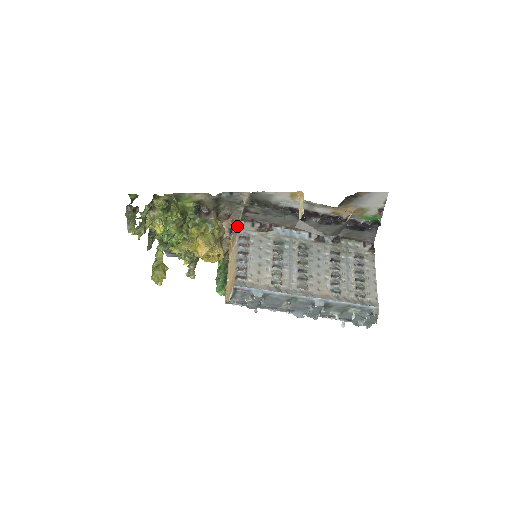
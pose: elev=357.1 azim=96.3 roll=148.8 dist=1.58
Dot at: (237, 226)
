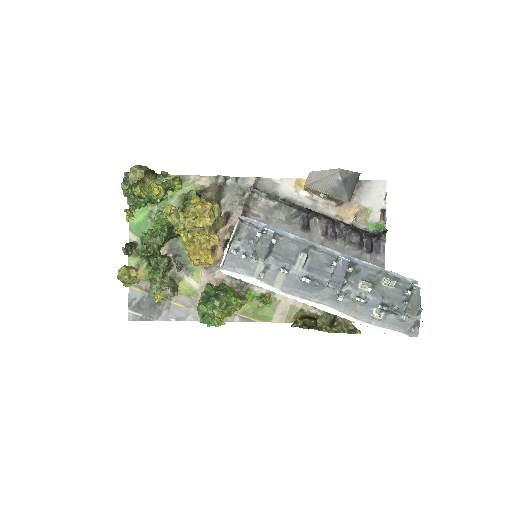
Dot at: occluded
